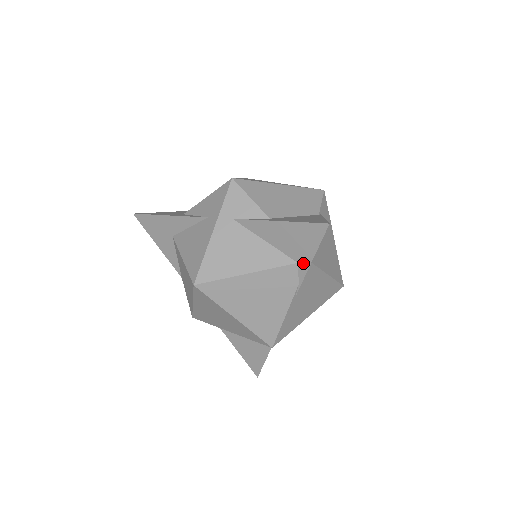
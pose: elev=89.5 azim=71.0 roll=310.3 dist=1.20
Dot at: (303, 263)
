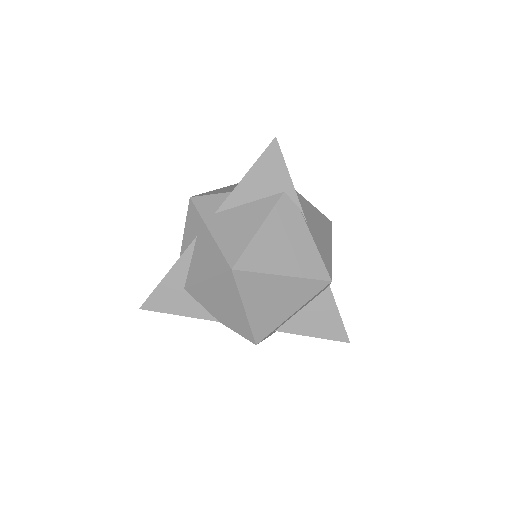
Dot at: (287, 187)
